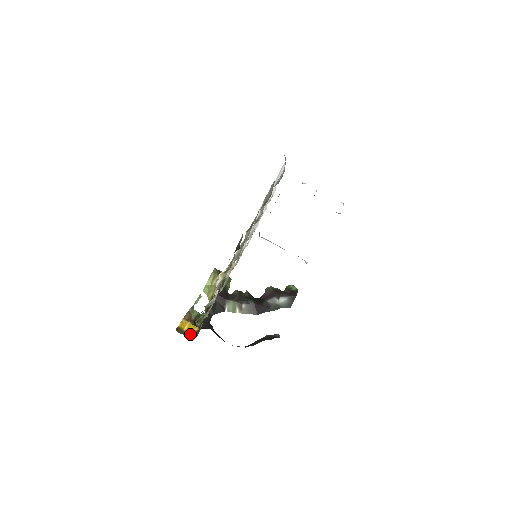
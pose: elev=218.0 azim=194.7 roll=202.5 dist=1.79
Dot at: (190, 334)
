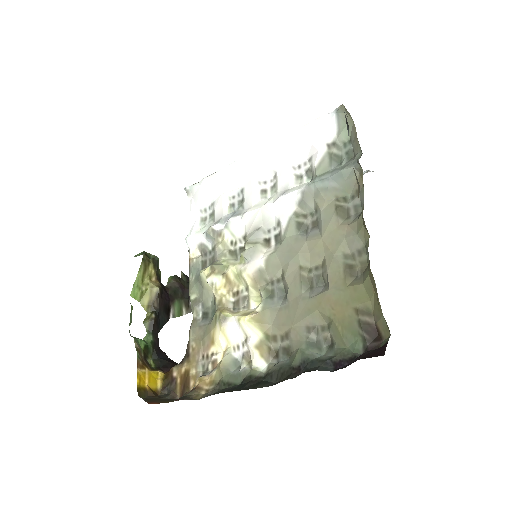
Dot at: (156, 389)
